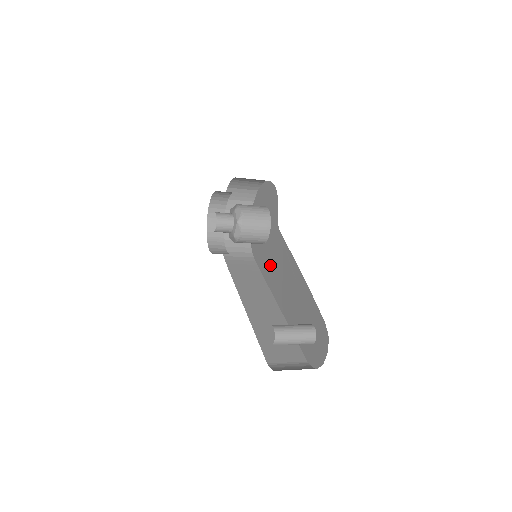
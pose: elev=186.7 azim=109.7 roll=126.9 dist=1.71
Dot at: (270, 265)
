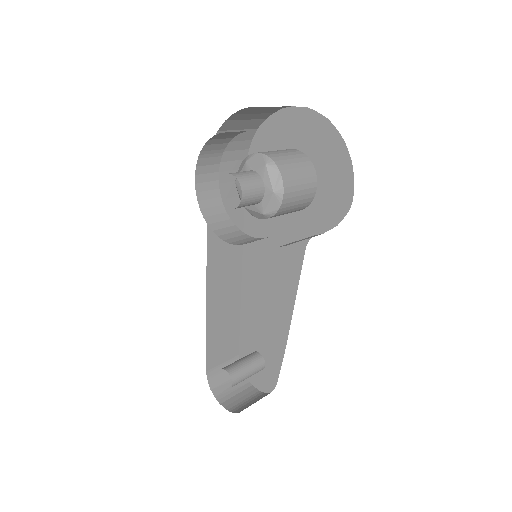
Dot at: (263, 231)
